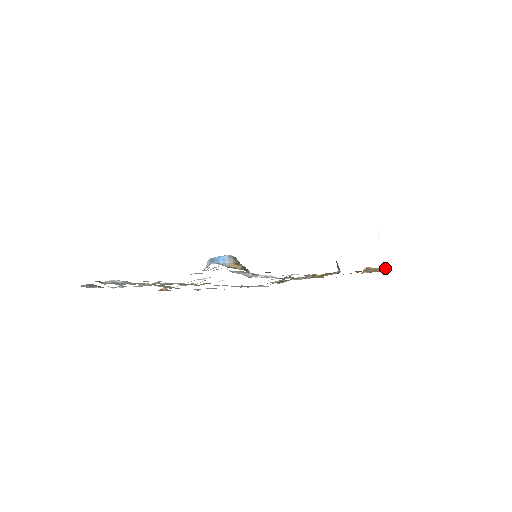
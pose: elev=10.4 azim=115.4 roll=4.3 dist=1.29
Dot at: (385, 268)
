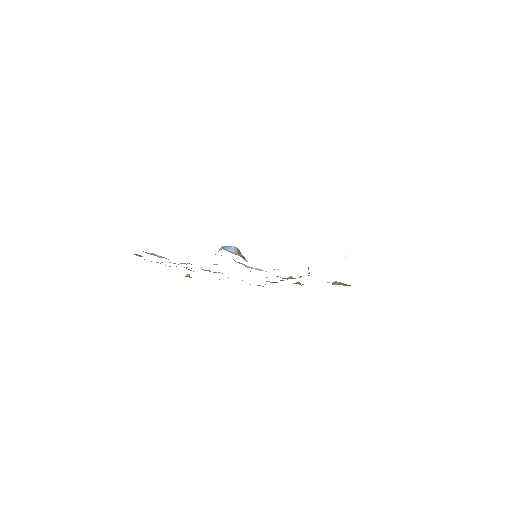
Dot at: (349, 285)
